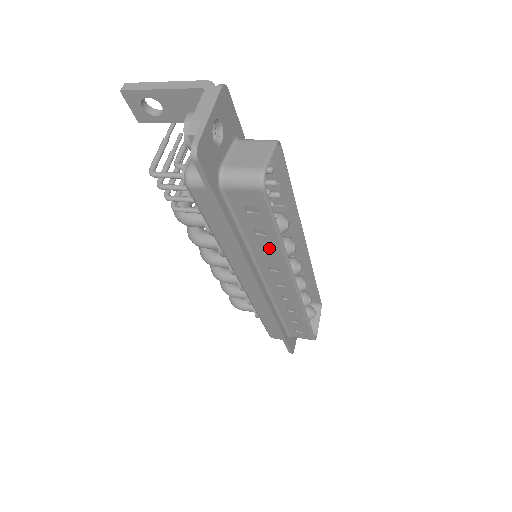
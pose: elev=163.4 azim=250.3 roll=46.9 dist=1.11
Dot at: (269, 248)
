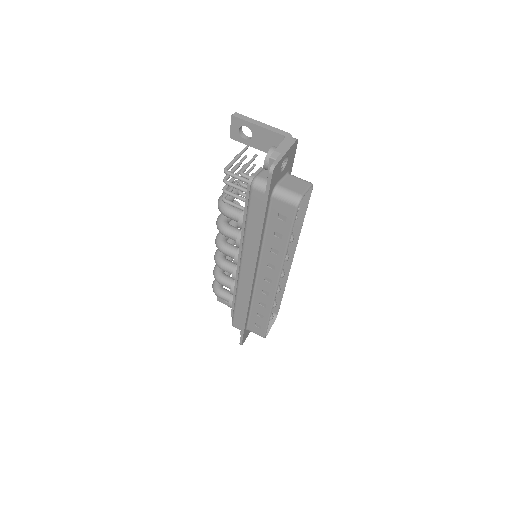
Dot at: (277, 248)
